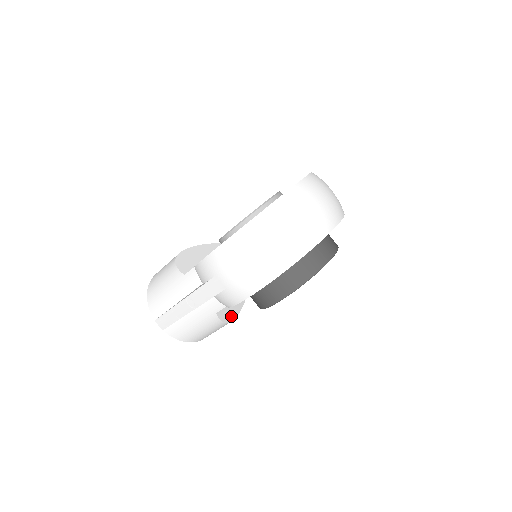
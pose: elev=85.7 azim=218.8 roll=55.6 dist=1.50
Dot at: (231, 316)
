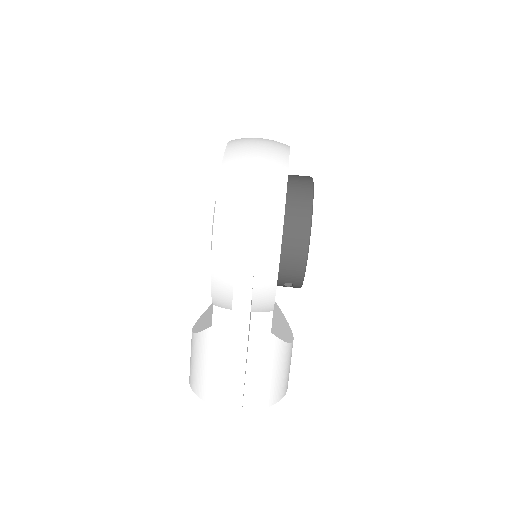
Dot at: (288, 336)
